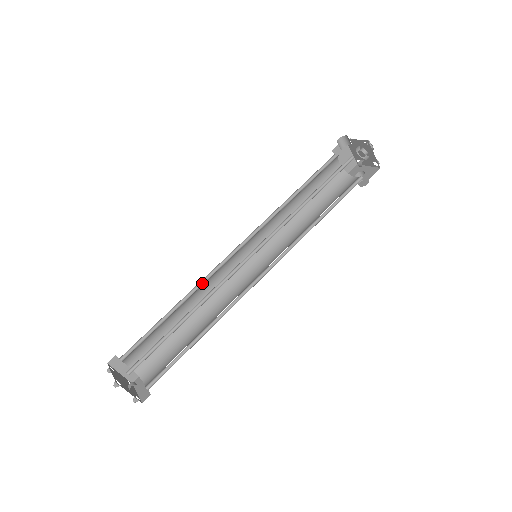
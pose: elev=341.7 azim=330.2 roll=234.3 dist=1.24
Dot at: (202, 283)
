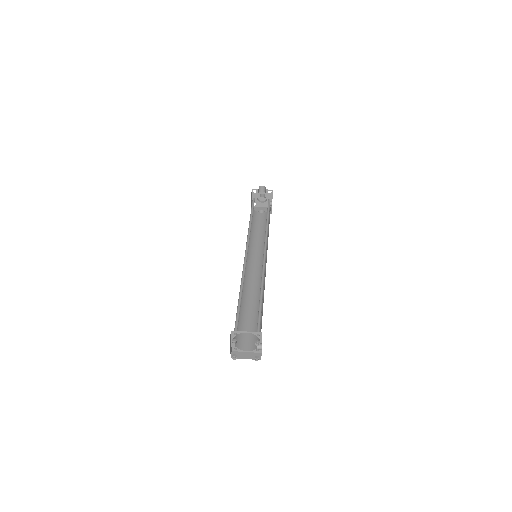
Dot at: (242, 275)
